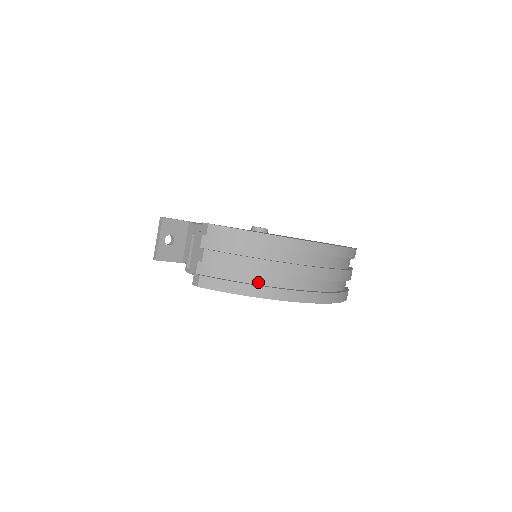
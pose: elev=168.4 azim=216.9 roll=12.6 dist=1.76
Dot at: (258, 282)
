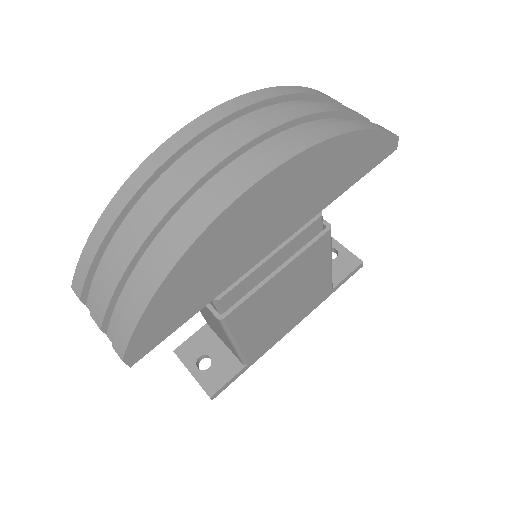
Dot at: occluded
